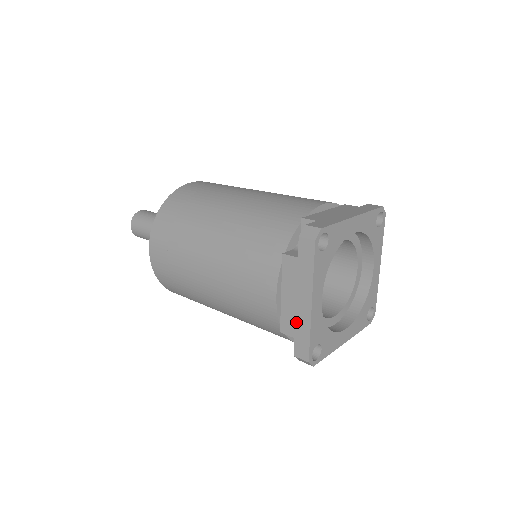
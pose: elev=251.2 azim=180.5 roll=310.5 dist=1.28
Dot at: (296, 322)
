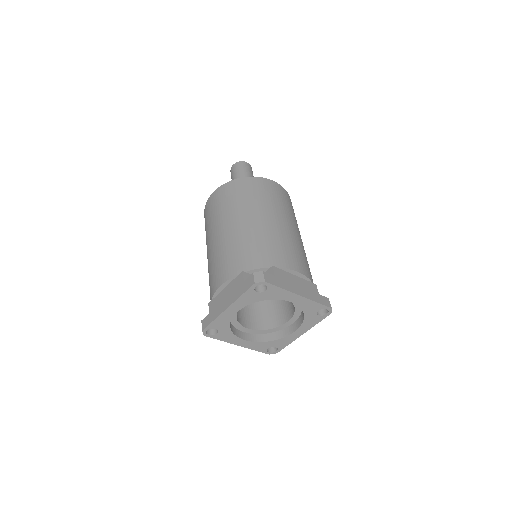
Dot at: (216, 308)
